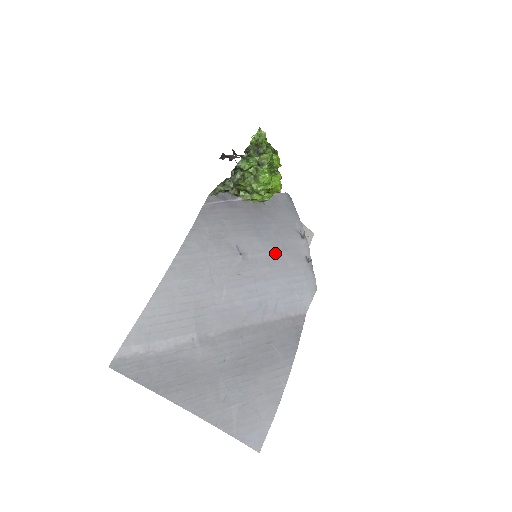
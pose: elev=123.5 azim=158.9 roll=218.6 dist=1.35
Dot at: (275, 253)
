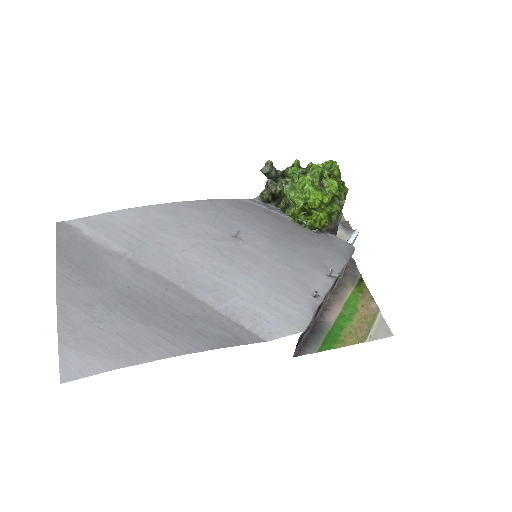
Dot at: (276, 262)
